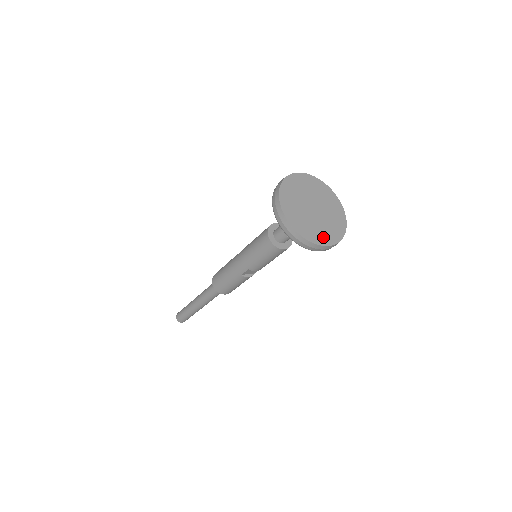
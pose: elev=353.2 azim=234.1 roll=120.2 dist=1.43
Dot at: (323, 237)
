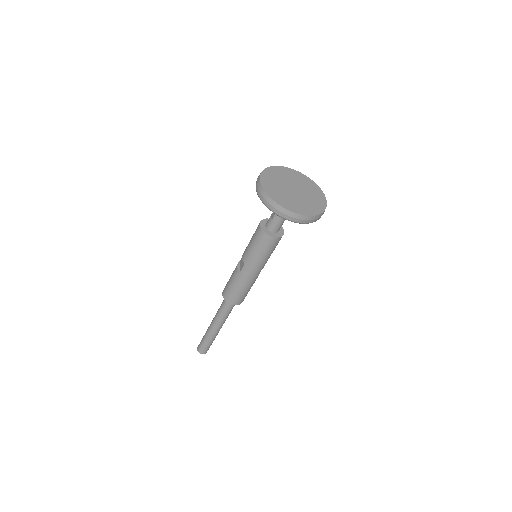
Dot at: (319, 199)
